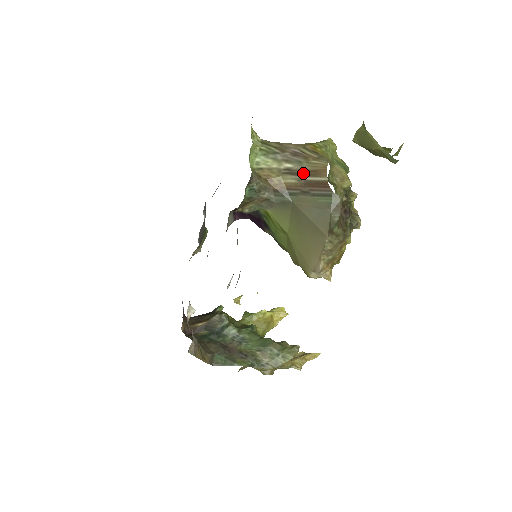
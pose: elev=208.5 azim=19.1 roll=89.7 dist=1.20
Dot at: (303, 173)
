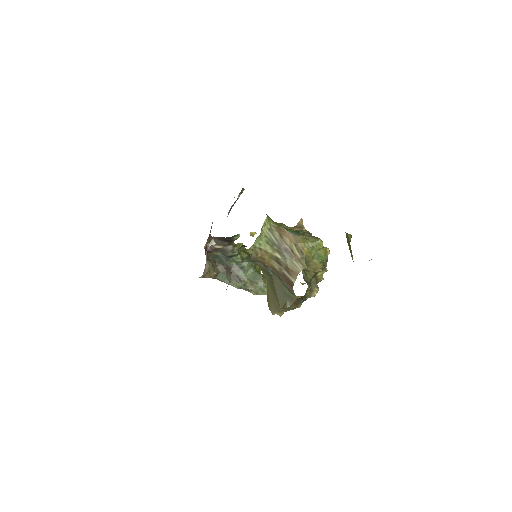
Dot at: (284, 267)
